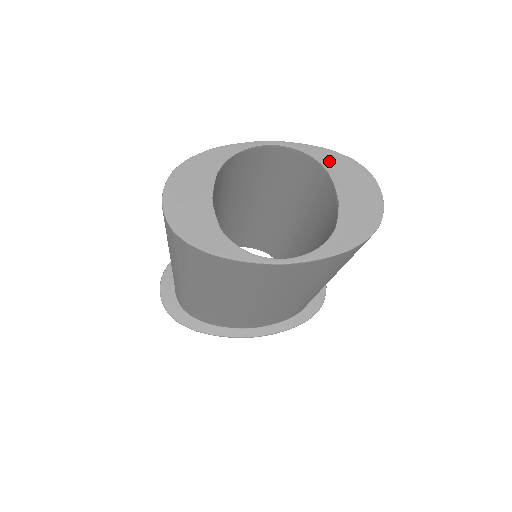
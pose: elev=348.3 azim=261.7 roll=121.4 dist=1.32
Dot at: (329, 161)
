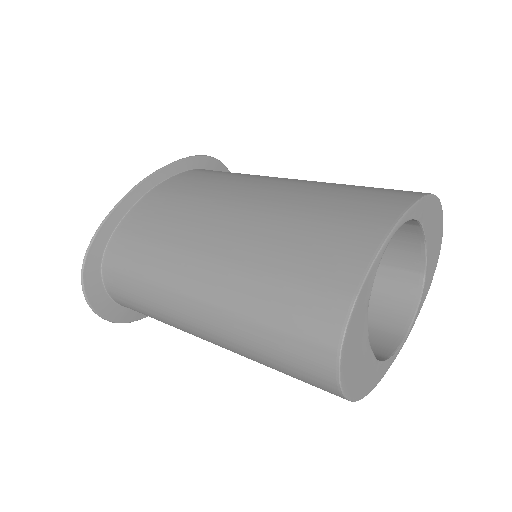
Dot at: (422, 213)
